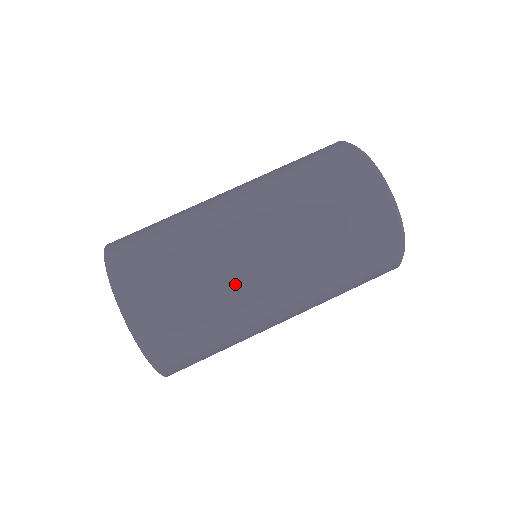
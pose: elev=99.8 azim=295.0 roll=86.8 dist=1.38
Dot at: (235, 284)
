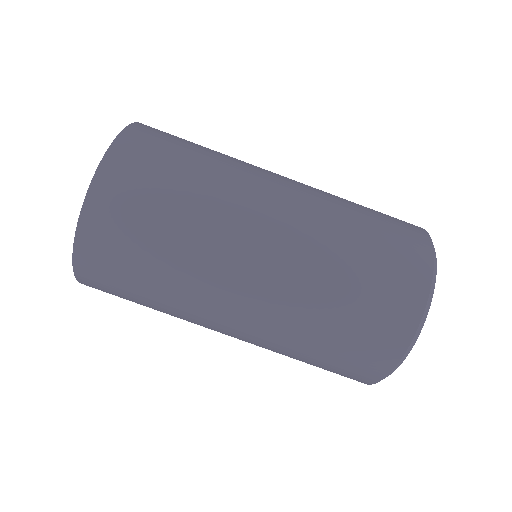
Dot at: (198, 299)
